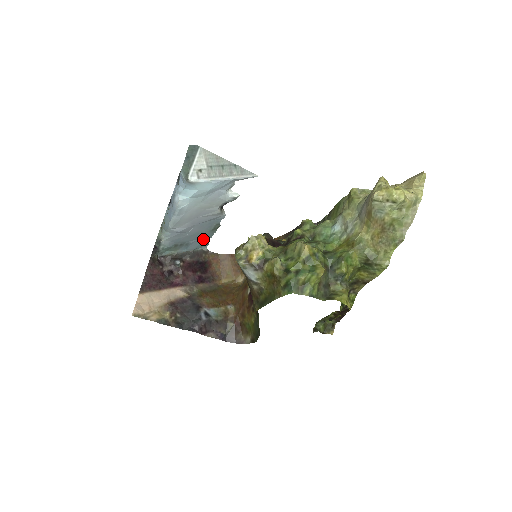
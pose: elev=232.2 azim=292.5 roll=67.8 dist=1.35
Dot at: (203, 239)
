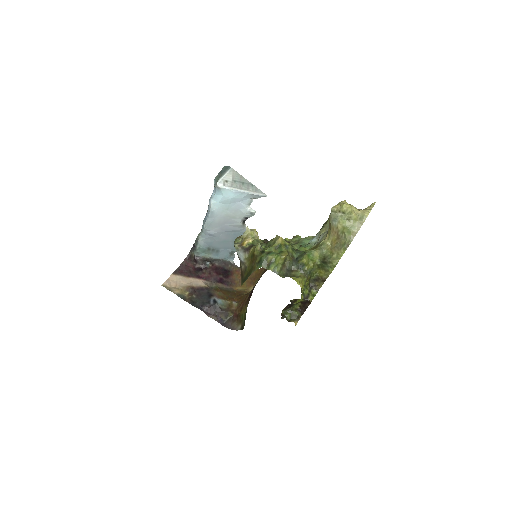
Dot at: (230, 250)
